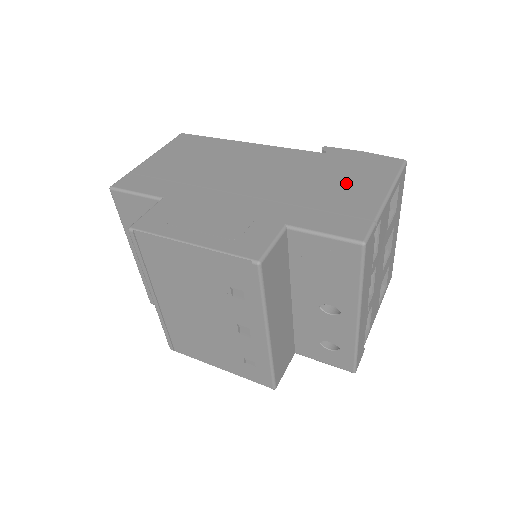
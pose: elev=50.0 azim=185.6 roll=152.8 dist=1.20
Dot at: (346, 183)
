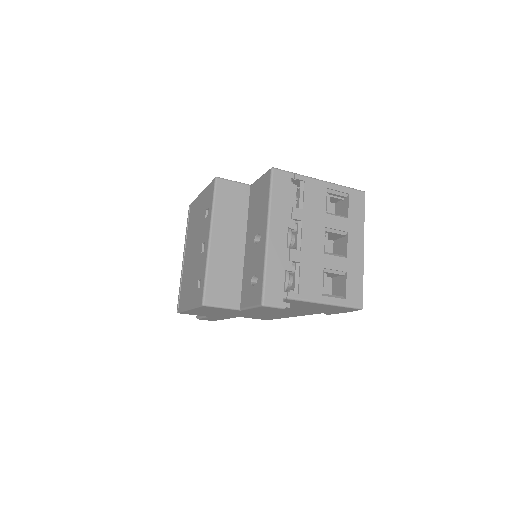
Dot at: occluded
